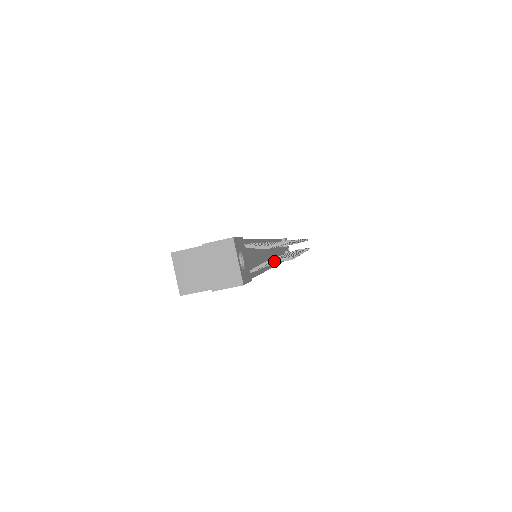
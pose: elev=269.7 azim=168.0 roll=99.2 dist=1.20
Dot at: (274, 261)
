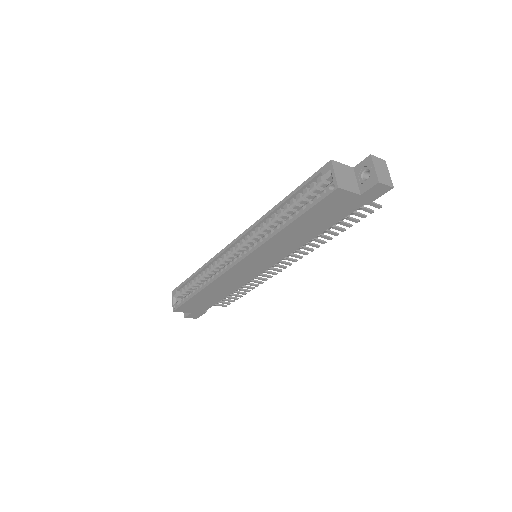
Dot at: (373, 203)
